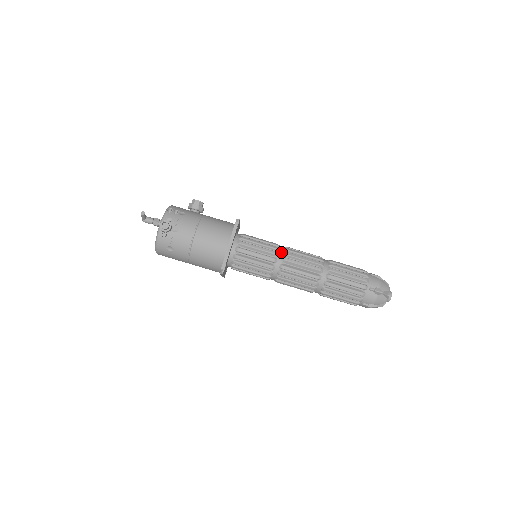
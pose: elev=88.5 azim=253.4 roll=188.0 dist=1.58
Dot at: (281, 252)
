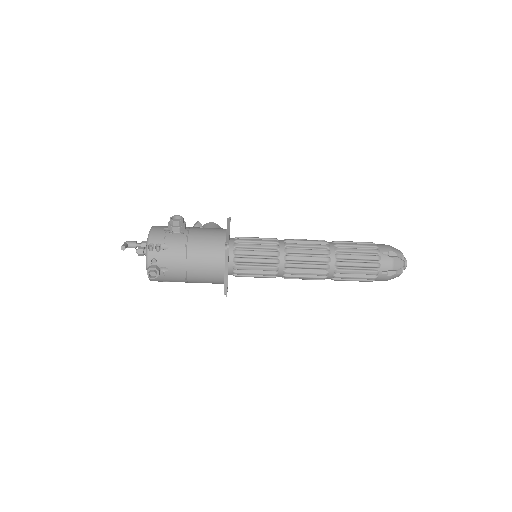
Dot at: (282, 257)
